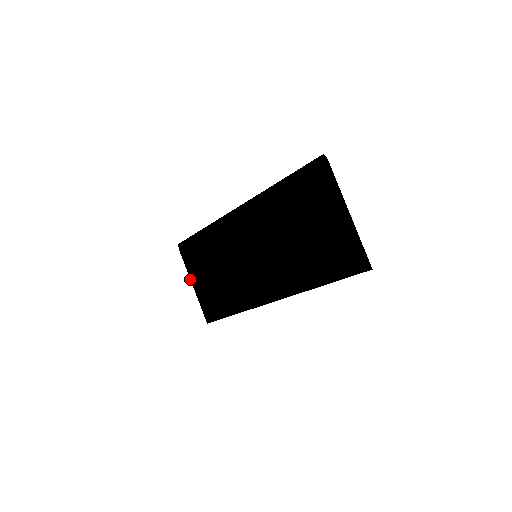
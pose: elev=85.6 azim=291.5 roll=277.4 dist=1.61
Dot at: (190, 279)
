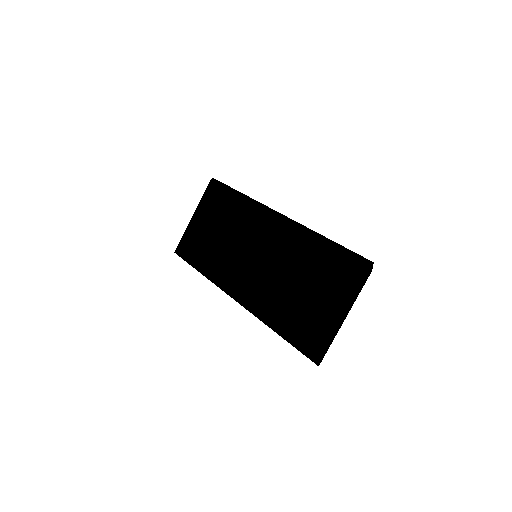
Dot at: (195, 211)
